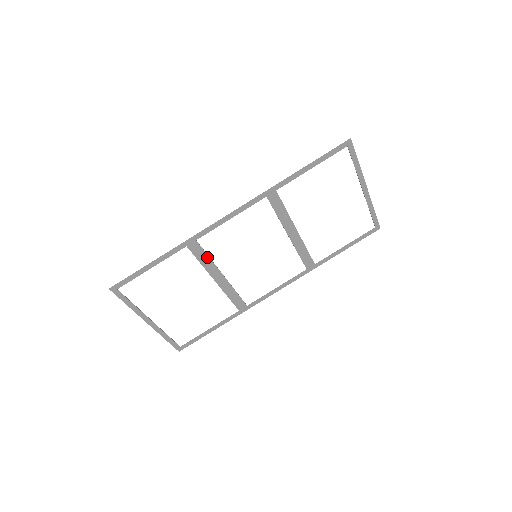
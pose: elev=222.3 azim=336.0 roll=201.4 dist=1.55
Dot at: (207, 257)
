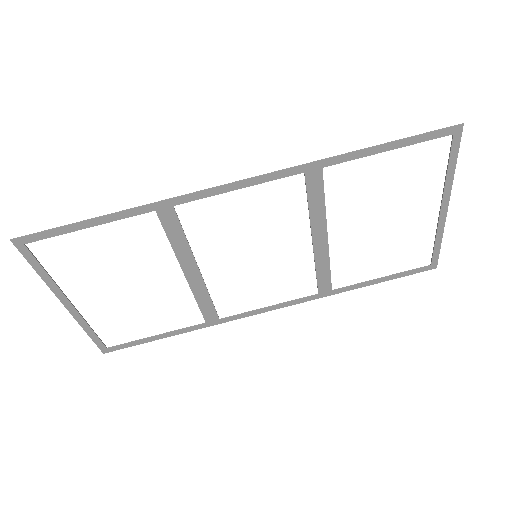
Dot at: (183, 236)
